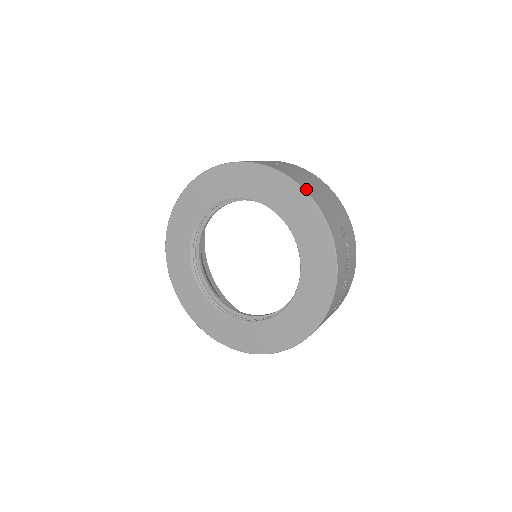
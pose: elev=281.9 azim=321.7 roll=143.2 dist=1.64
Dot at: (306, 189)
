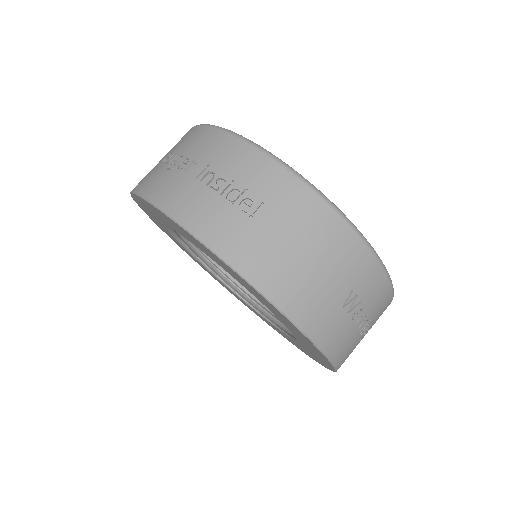
Dot at: (265, 287)
